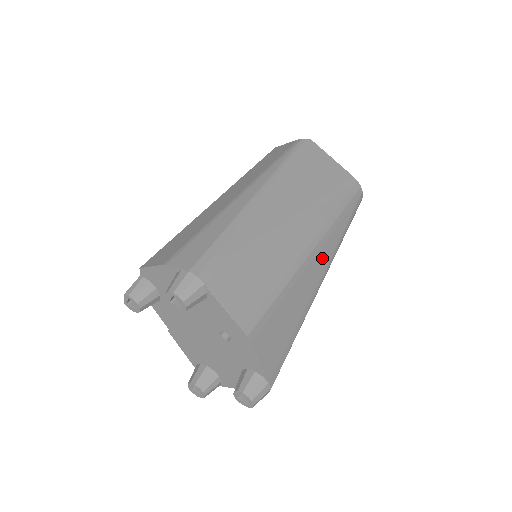
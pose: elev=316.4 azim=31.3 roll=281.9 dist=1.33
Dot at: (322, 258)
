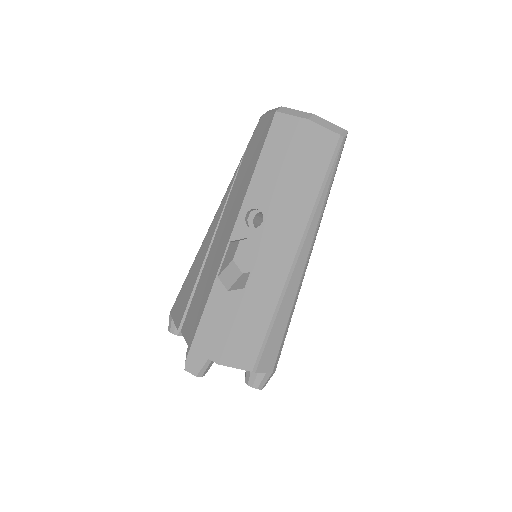
Dot at: occluded
